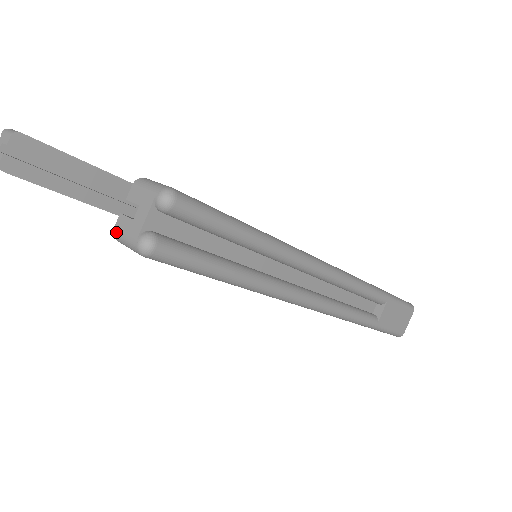
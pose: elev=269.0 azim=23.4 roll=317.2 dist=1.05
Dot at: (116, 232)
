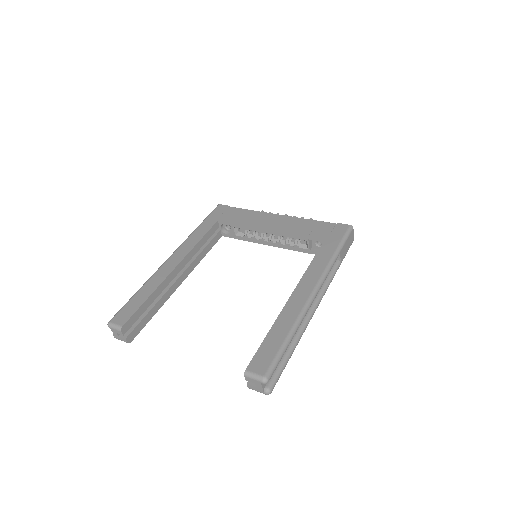
Dot at: occluded
